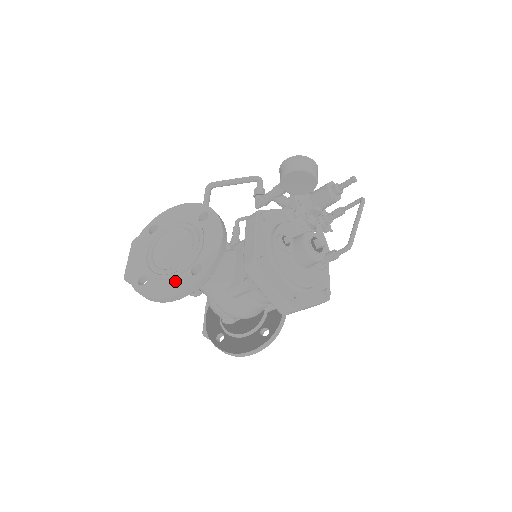
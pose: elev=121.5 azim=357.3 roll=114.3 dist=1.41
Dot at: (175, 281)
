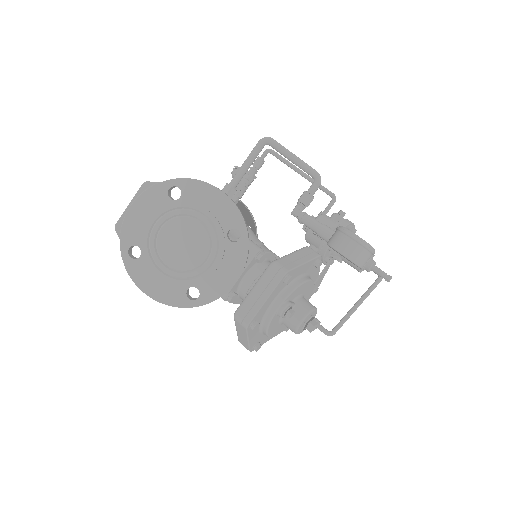
Dot at: (167, 286)
